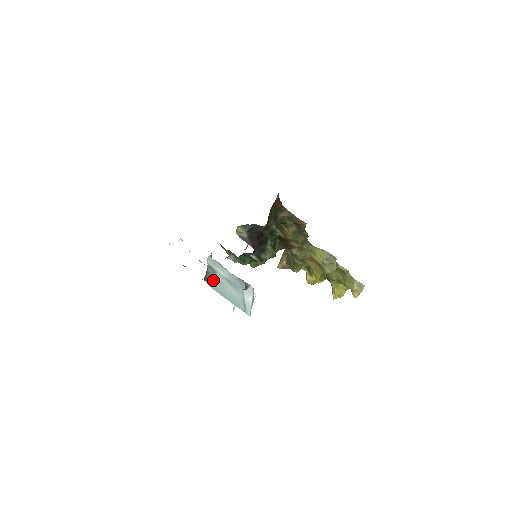
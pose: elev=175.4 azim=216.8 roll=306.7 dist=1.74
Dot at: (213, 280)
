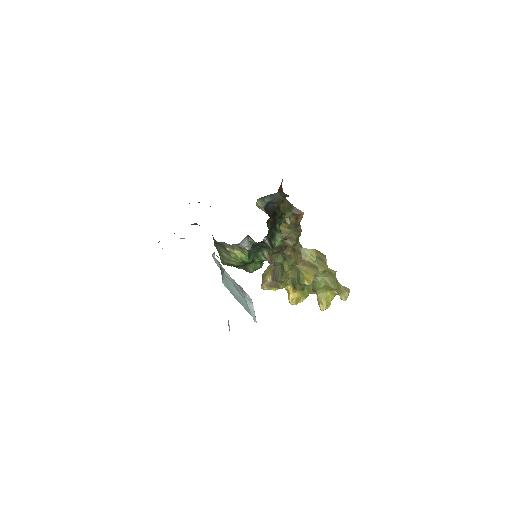
Dot at: (223, 275)
